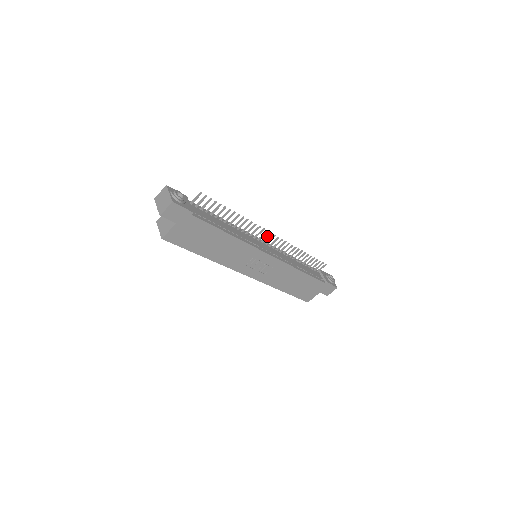
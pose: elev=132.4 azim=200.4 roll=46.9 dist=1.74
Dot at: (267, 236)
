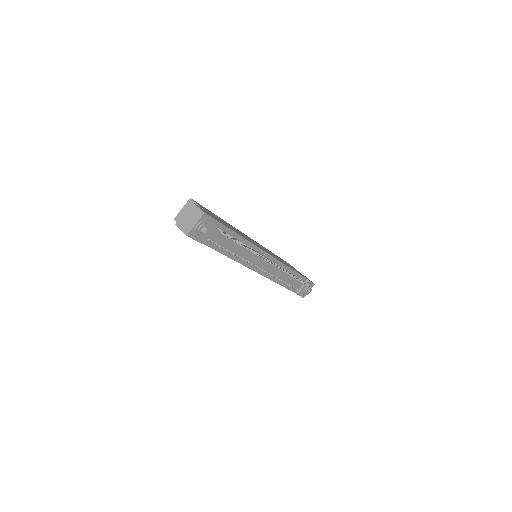
Dot at: occluded
